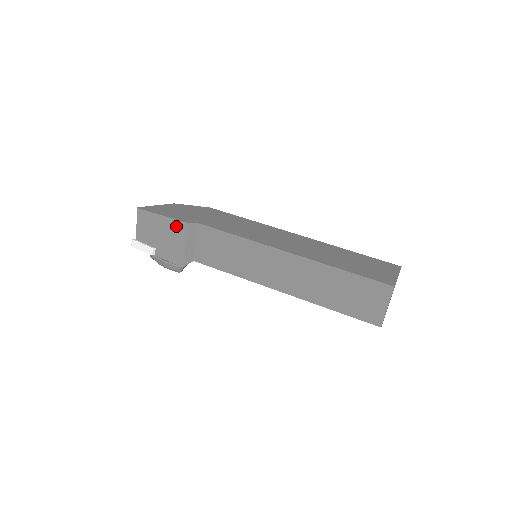
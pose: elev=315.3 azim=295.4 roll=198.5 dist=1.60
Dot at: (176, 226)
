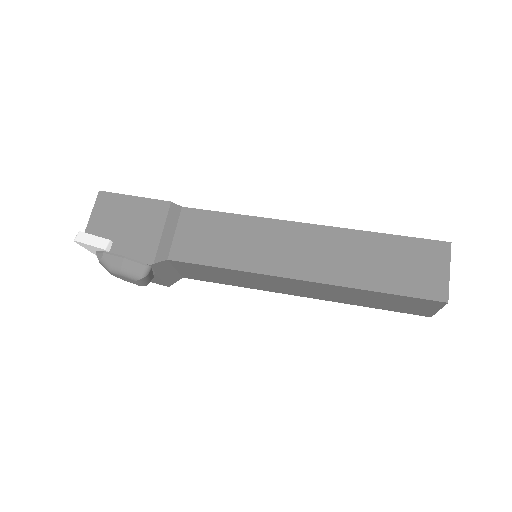
Dot at: (154, 207)
